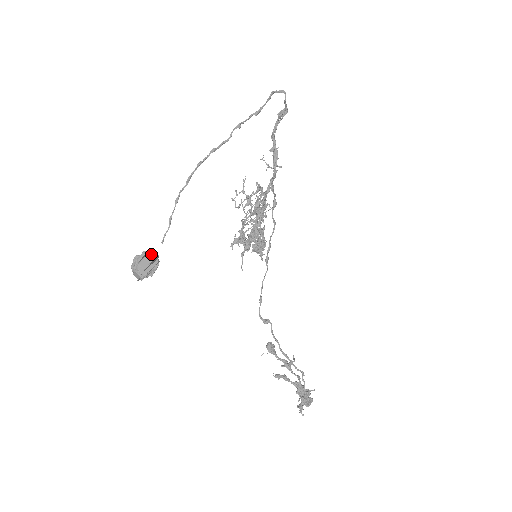
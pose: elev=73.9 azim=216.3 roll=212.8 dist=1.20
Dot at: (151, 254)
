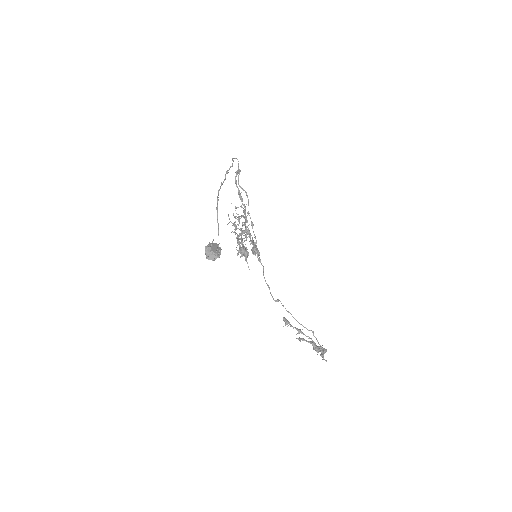
Dot at: (214, 244)
